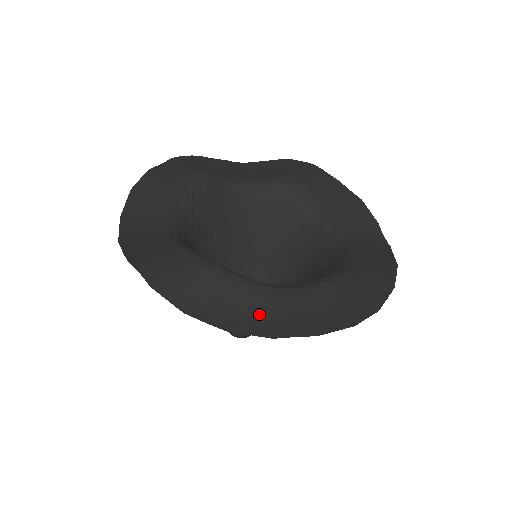
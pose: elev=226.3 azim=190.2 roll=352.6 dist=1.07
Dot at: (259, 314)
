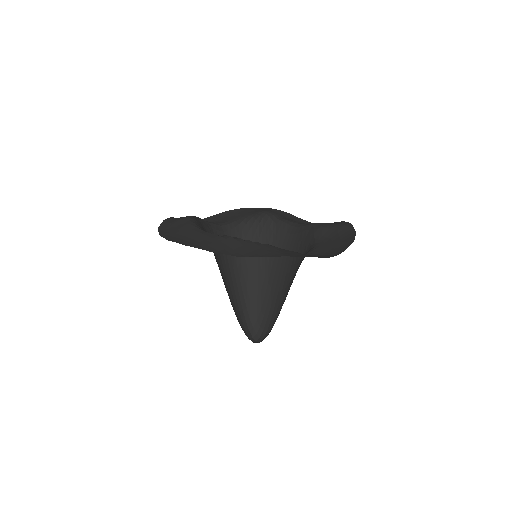
Dot at: (179, 235)
